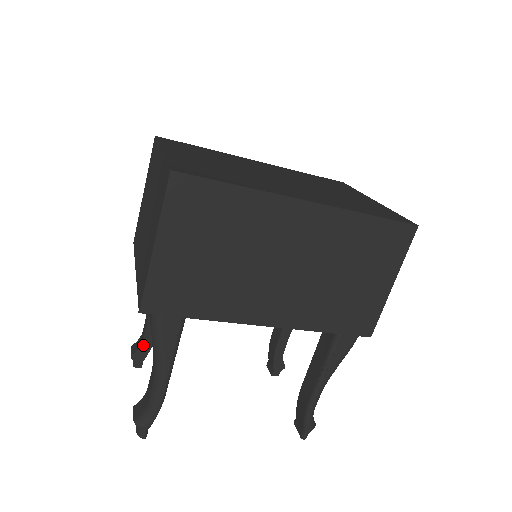
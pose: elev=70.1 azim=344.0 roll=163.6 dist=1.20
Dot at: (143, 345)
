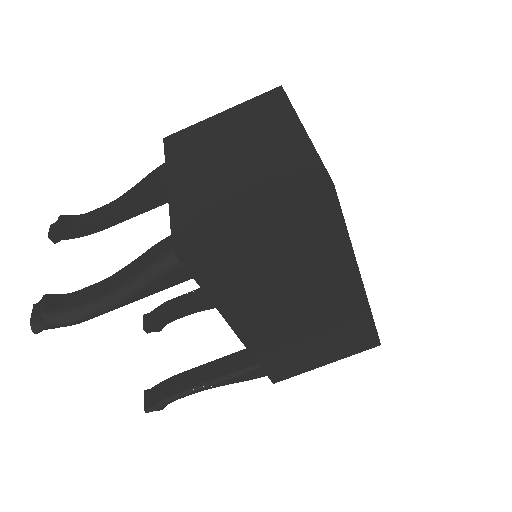
Dot at: (80, 228)
